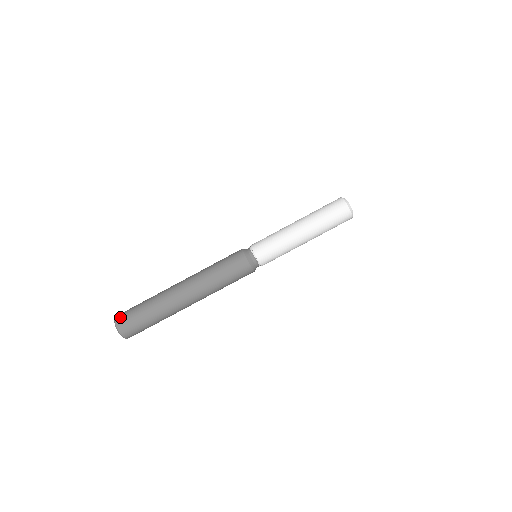
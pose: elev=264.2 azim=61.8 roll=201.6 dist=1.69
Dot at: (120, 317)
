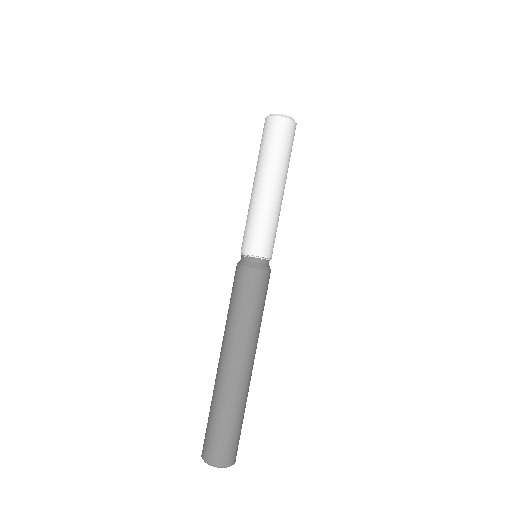
Dot at: occluded
